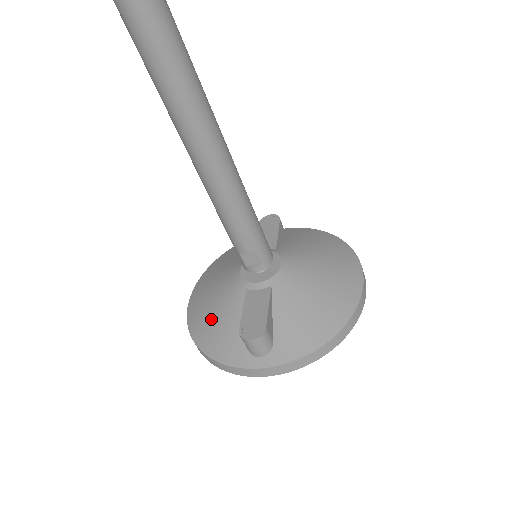
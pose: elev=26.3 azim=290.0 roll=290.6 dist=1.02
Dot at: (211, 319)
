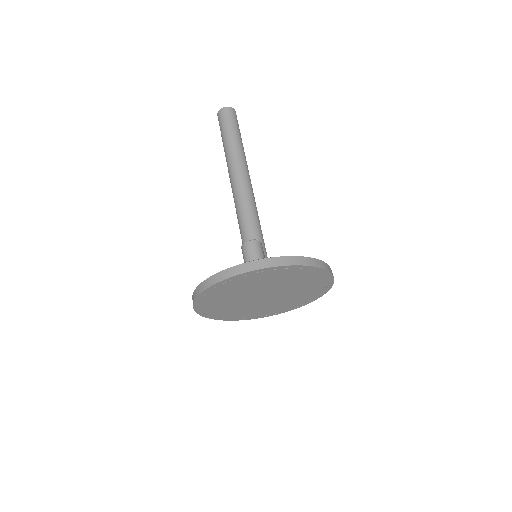
Dot at: occluded
